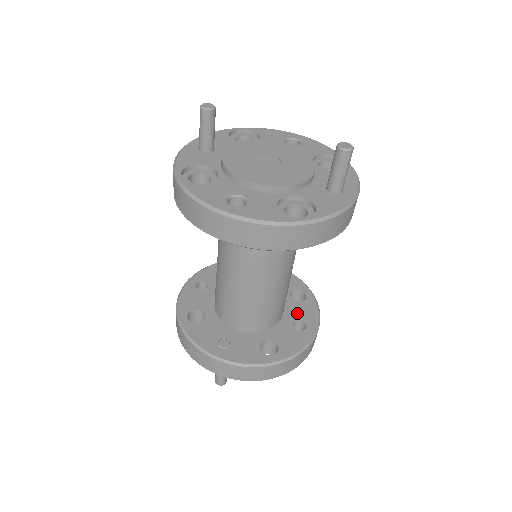
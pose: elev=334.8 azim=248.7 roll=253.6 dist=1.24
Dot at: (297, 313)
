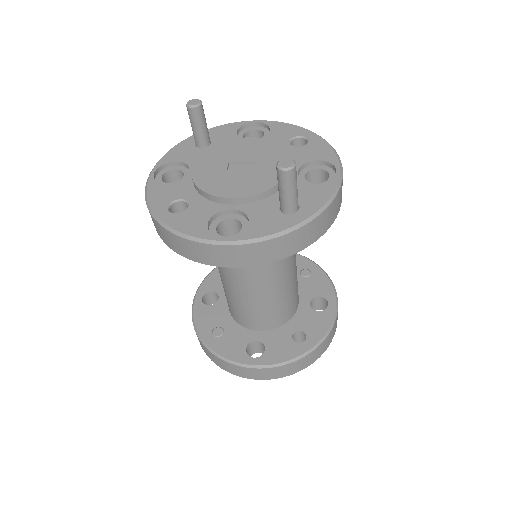
Dot at: (305, 322)
